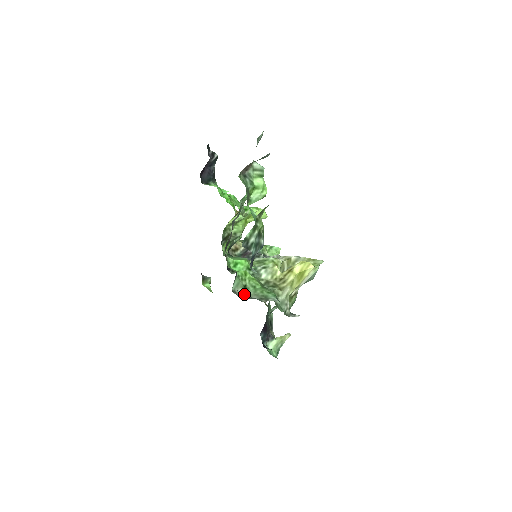
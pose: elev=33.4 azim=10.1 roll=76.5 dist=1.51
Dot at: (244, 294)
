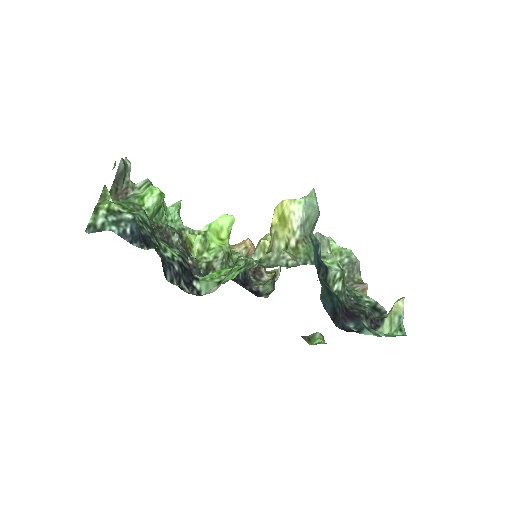
Dot at: (217, 288)
